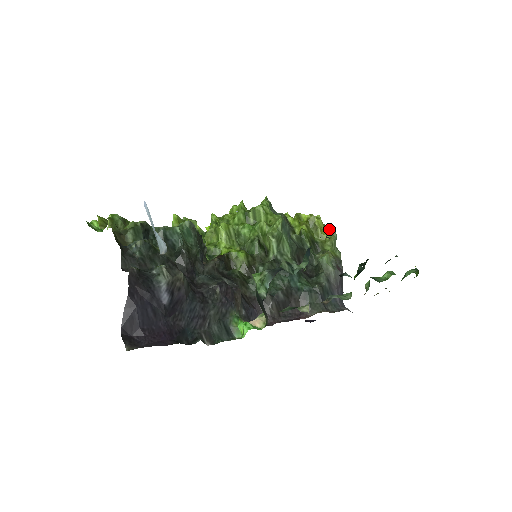
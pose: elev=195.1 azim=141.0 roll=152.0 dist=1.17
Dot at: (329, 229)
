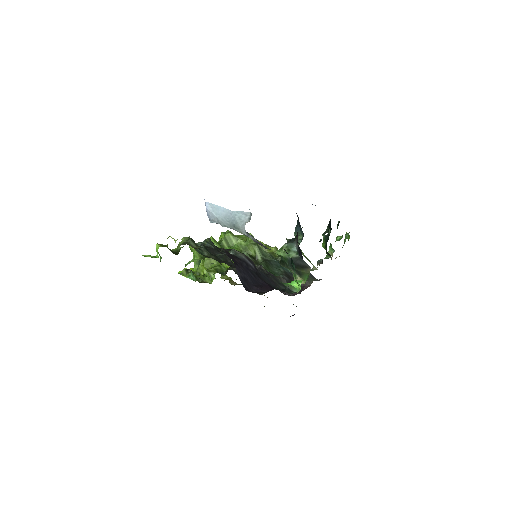
Dot at: (268, 246)
